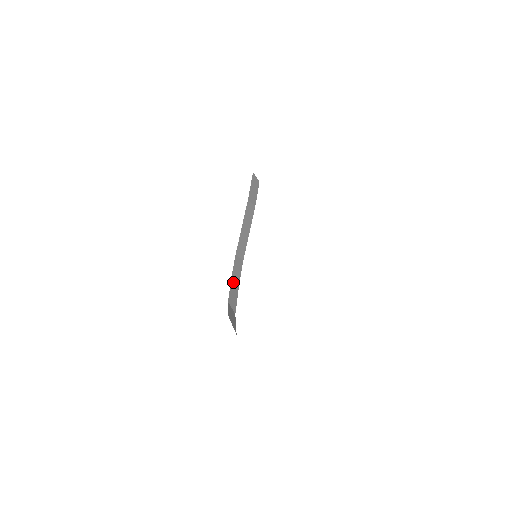
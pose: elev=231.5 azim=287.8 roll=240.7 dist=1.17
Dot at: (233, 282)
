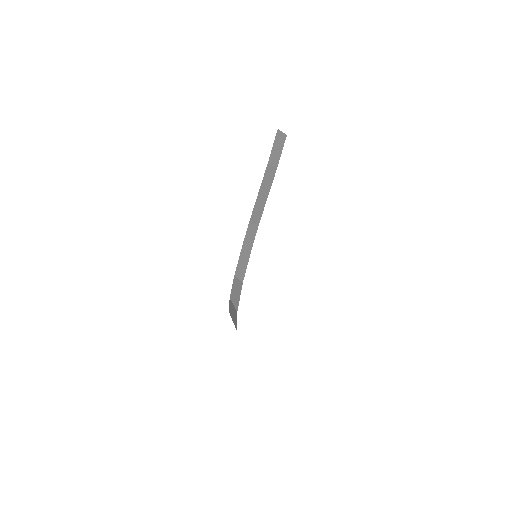
Dot at: (243, 252)
